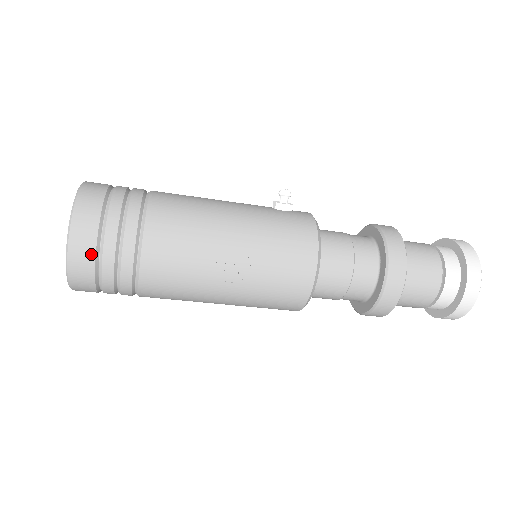
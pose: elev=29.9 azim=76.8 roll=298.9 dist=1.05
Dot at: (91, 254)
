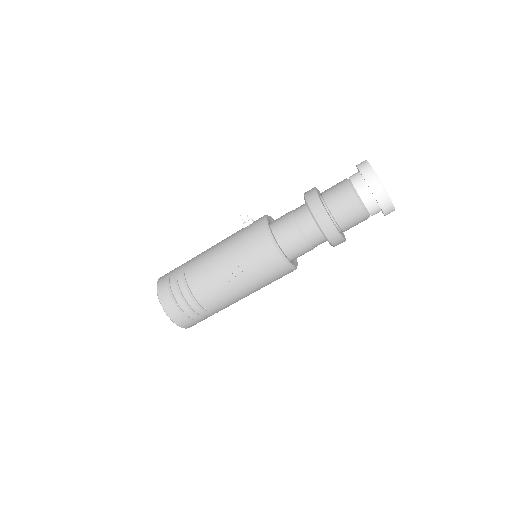
Dot at: (176, 309)
